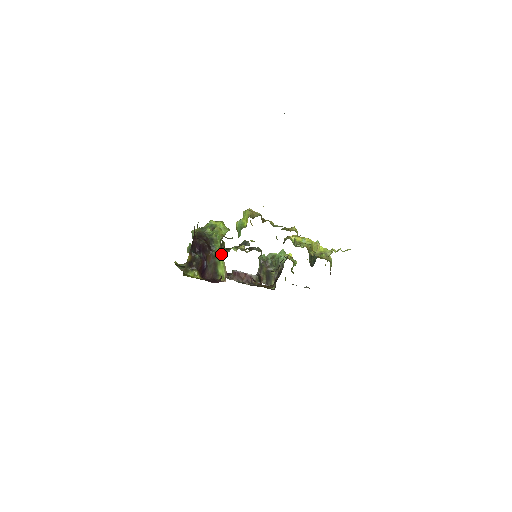
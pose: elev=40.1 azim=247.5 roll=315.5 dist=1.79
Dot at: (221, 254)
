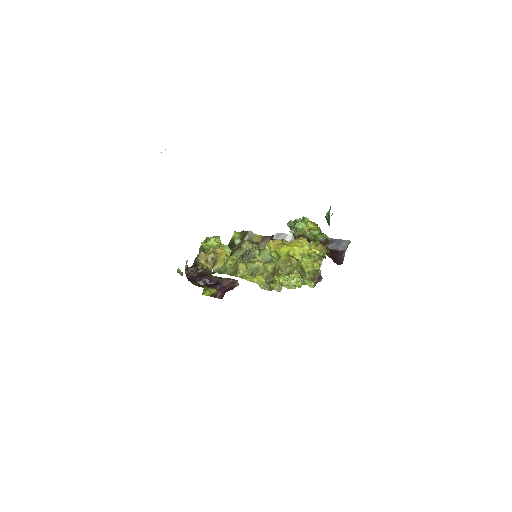
Dot at: occluded
